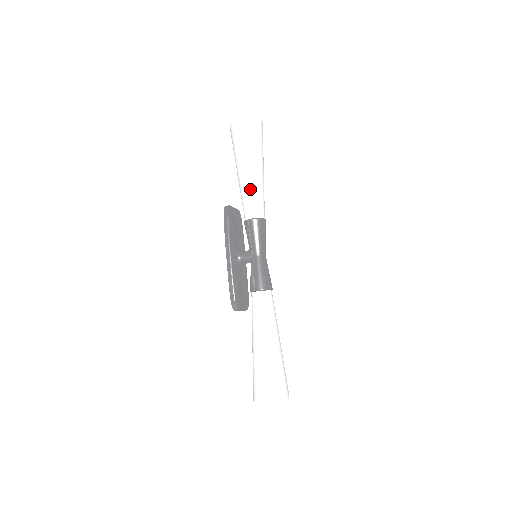
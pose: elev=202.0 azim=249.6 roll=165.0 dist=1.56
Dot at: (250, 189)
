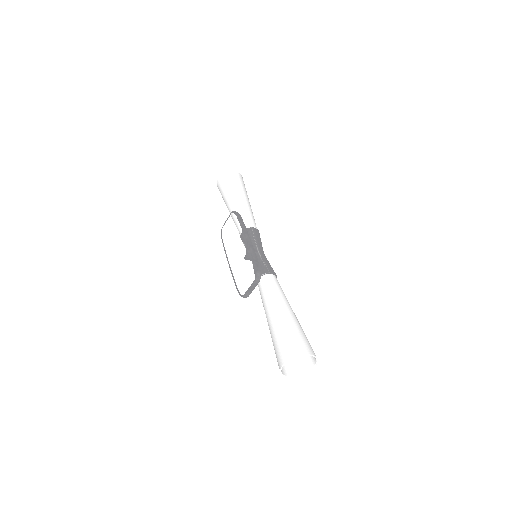
Dot at: (250, 211)
